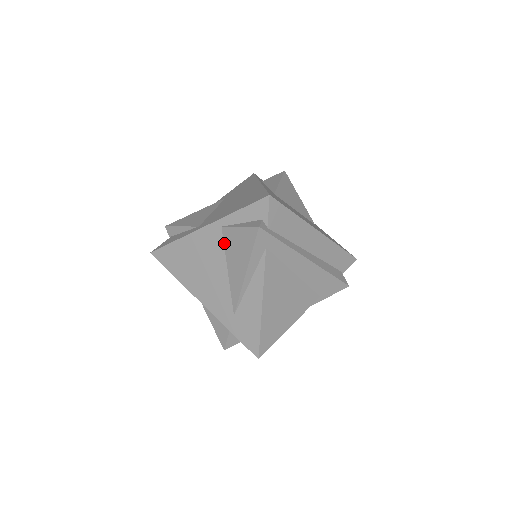
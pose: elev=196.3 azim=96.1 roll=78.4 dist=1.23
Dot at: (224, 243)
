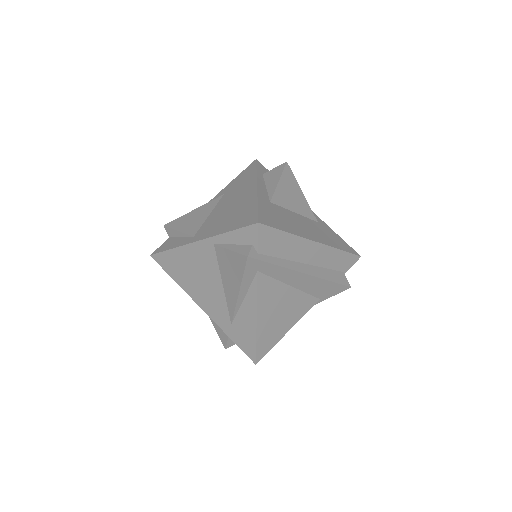
Dot at: (217, 260)
